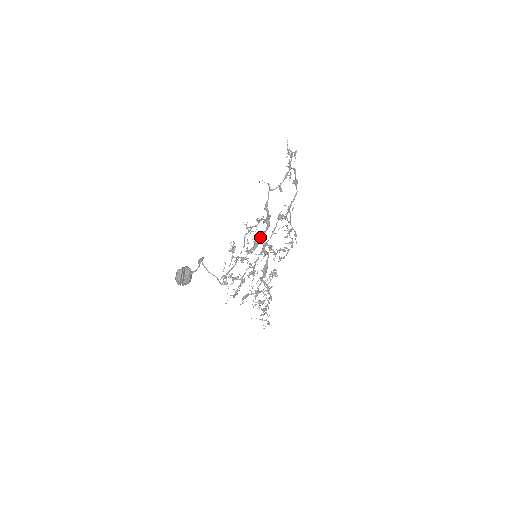
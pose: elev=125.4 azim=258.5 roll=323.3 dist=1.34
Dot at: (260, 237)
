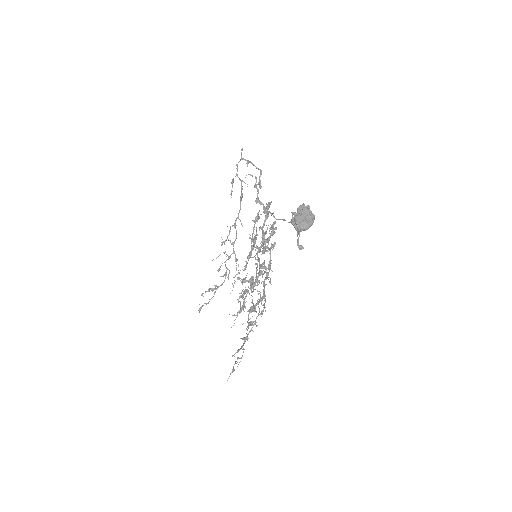
Dot at: (275, 221)
